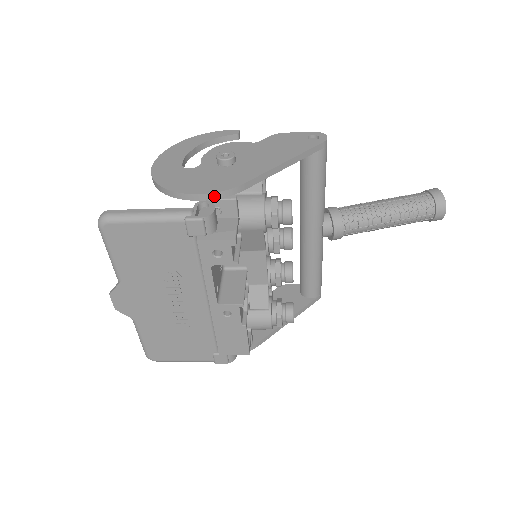
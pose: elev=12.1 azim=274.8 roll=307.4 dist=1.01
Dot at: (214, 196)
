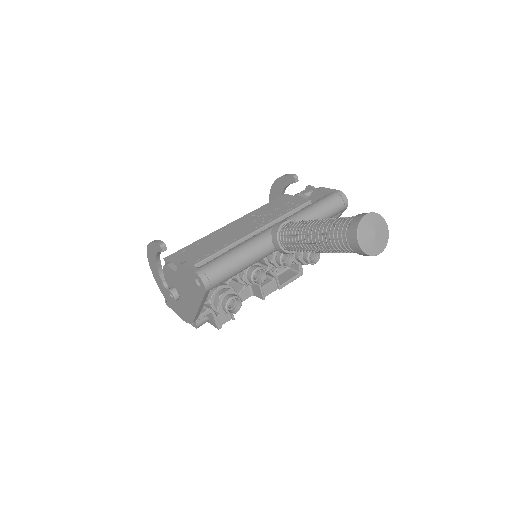
Dot at: occluded
